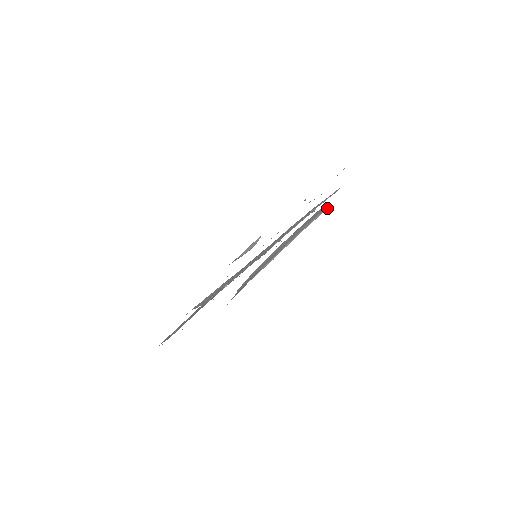
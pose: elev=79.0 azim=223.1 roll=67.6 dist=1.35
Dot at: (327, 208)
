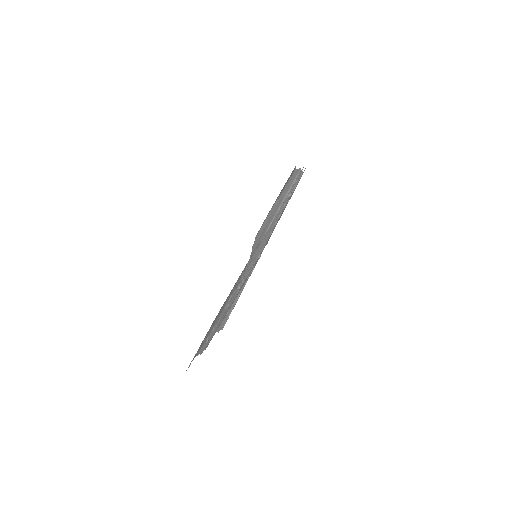
Dot at: (299, 173)
